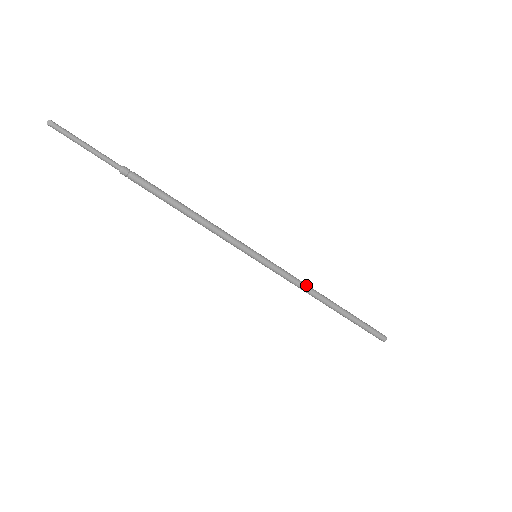
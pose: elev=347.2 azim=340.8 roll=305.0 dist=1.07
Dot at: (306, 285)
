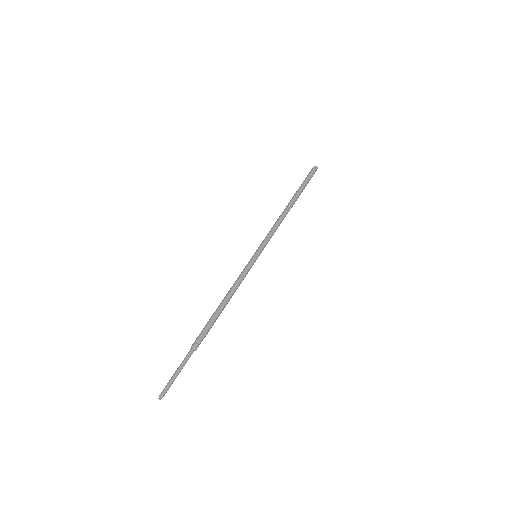
Dot at: (279, 222)
